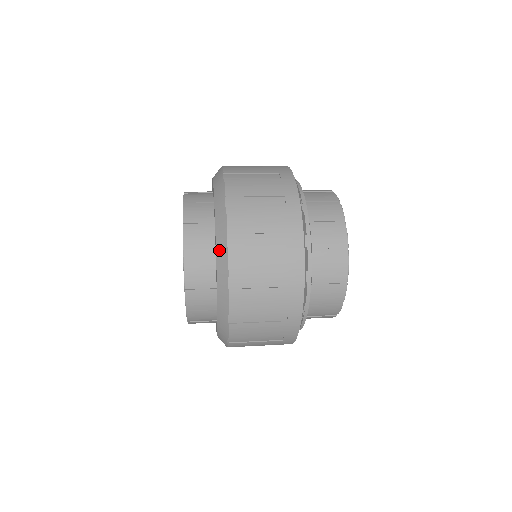
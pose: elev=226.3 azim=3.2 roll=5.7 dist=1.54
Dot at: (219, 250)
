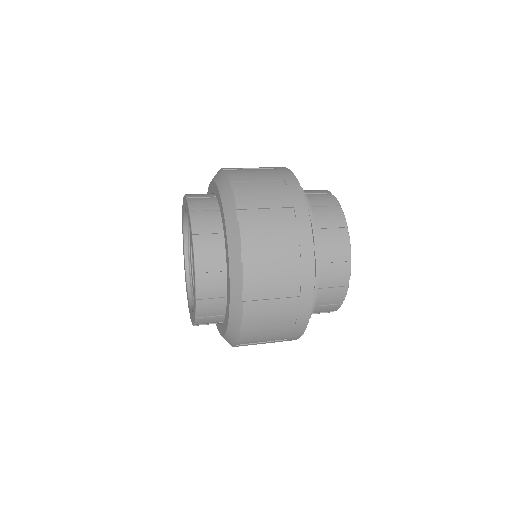
Dot at: (232, 264)
